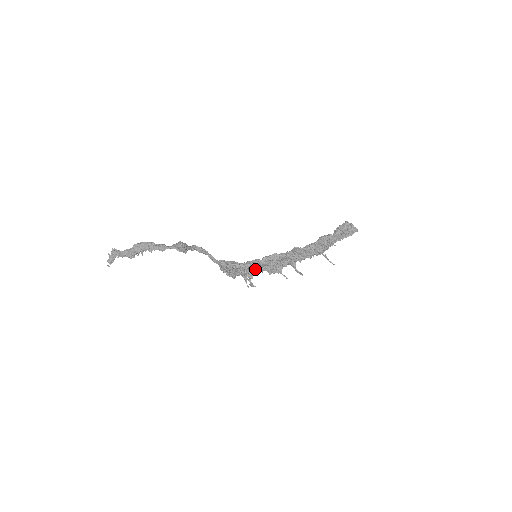
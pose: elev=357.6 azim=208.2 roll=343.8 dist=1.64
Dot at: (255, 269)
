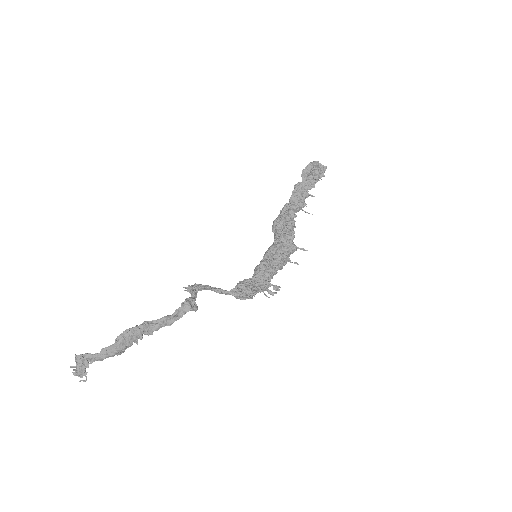
Dot at: (267, 274)
